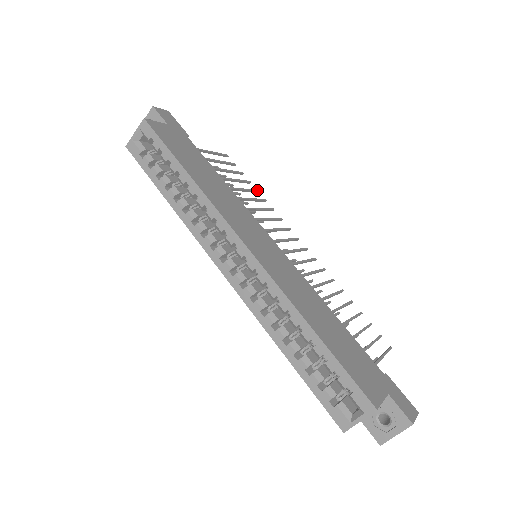
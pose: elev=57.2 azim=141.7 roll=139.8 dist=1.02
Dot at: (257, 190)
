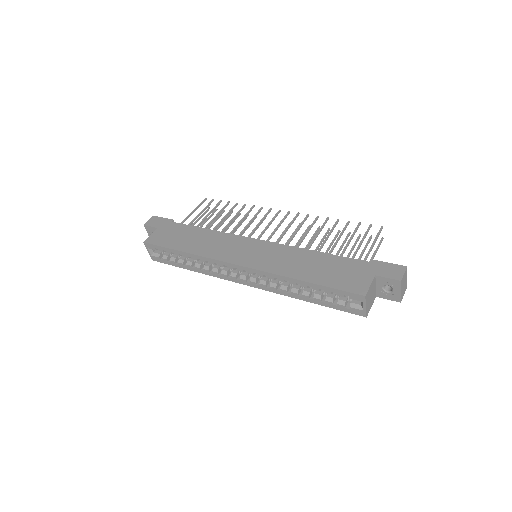
Dot at: (236, 203)
